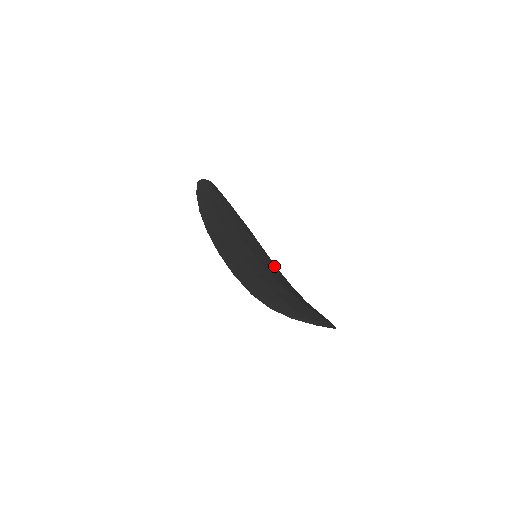
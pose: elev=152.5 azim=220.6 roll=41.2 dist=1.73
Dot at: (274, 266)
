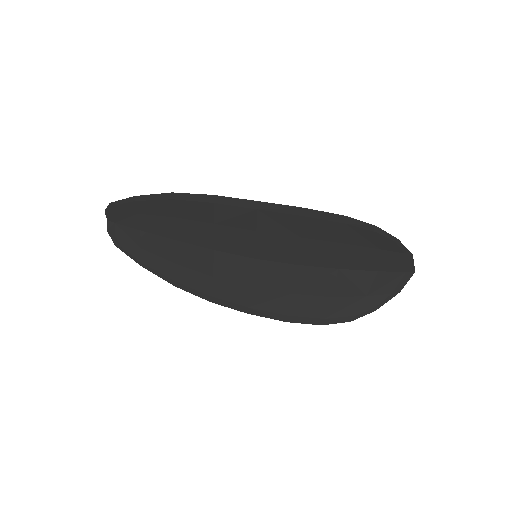
Dot at: (251, 301)
